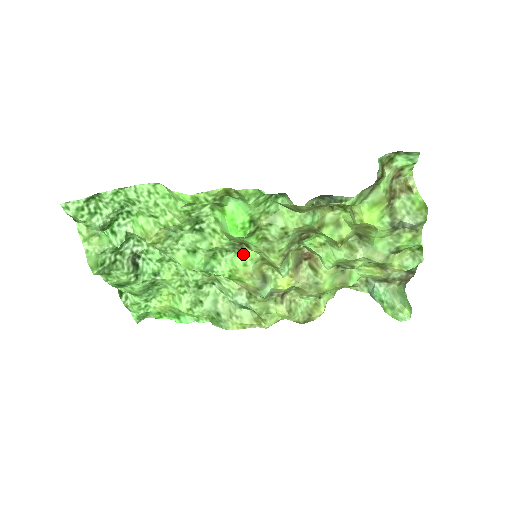
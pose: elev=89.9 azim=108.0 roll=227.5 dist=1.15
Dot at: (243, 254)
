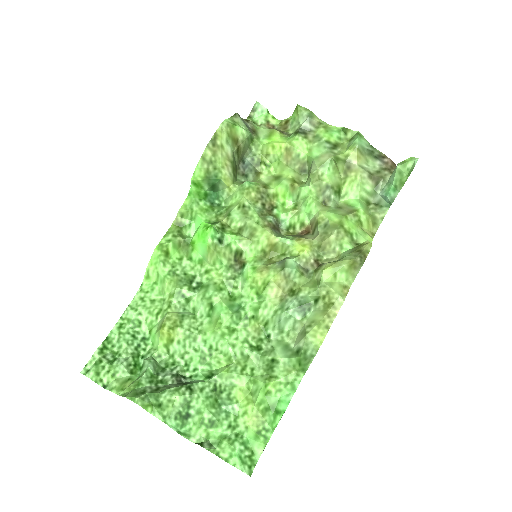
Dot at: (245, 264)
